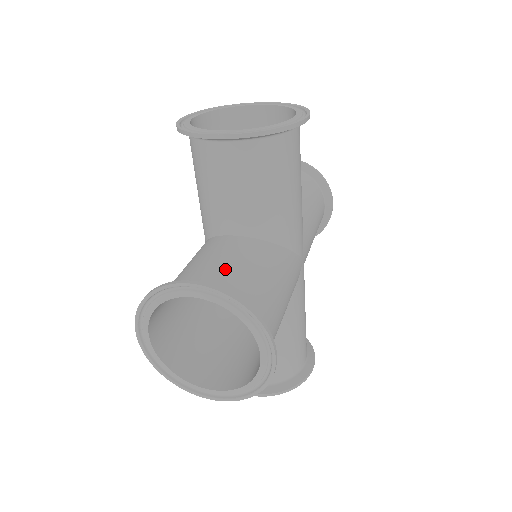
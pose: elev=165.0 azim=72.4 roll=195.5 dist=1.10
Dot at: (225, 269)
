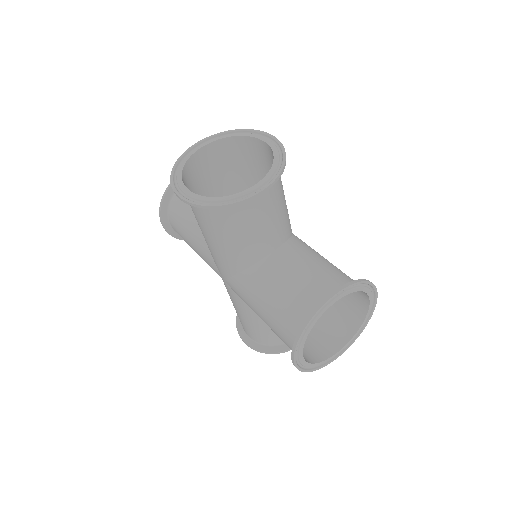
Dot at: occluded
